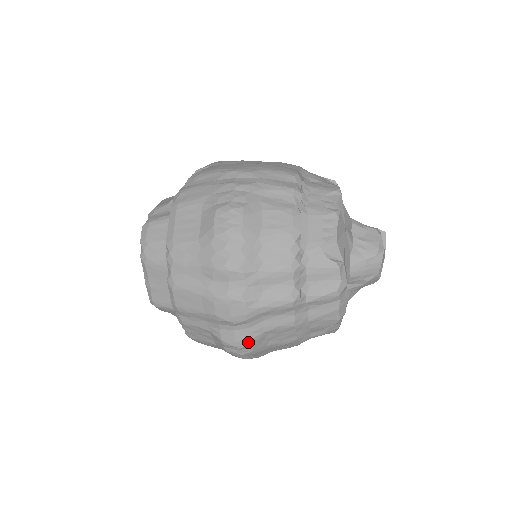
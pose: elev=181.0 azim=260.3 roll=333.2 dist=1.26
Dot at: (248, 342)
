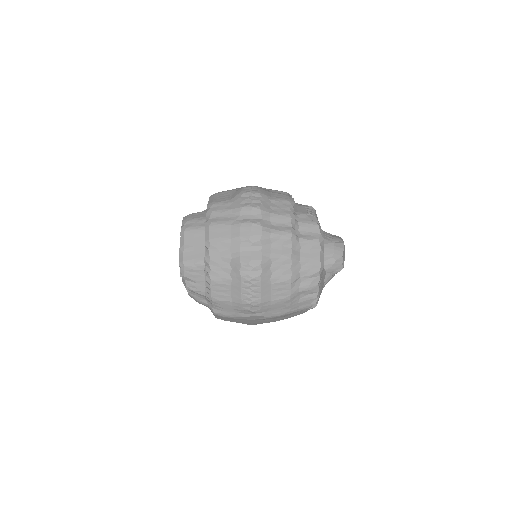
Dot at: (259, 262)
